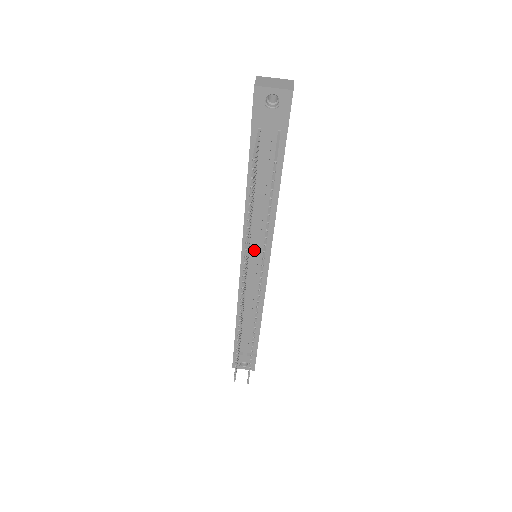
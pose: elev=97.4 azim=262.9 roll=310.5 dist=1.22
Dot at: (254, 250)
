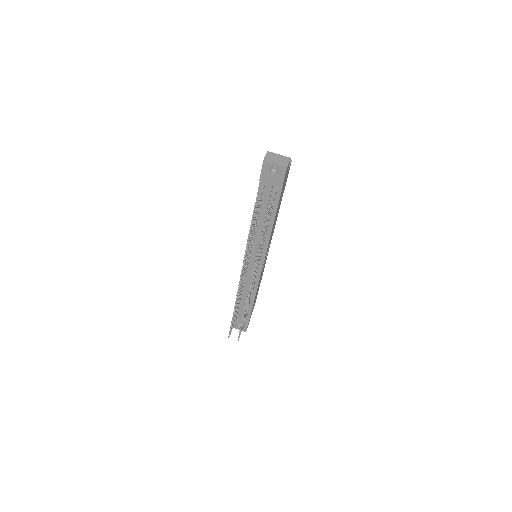
Dot at: (254, 253)
